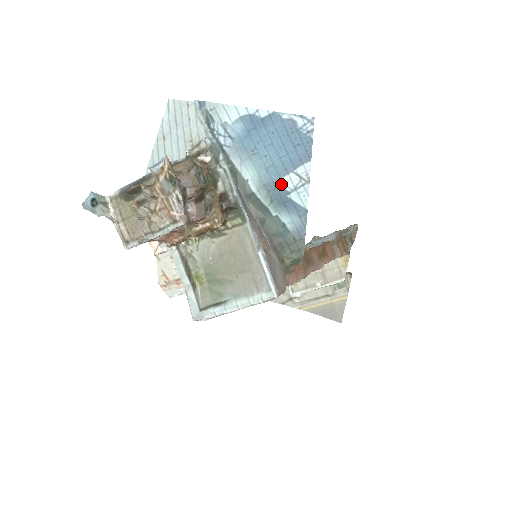
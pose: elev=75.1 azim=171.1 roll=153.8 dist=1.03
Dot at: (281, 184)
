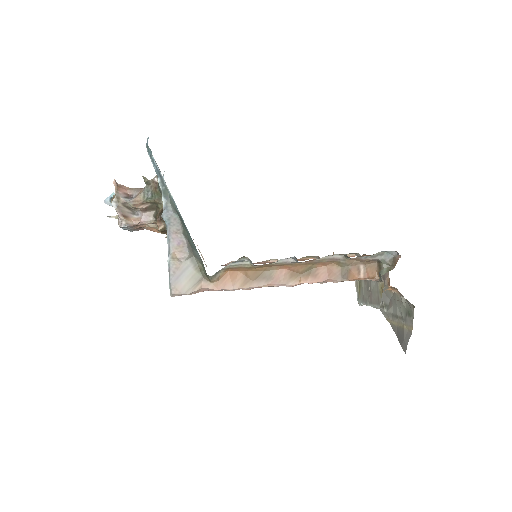
Dot at: occluded
